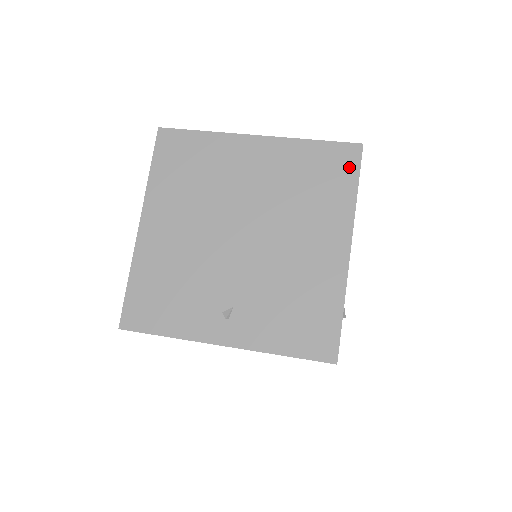
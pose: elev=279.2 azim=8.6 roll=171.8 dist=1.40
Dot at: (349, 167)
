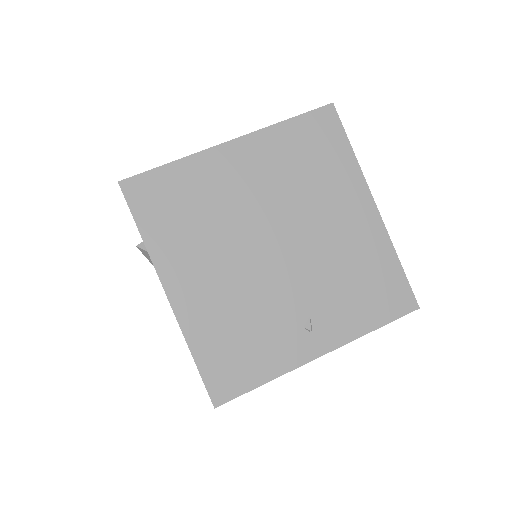
Dot at: (333, 131)
